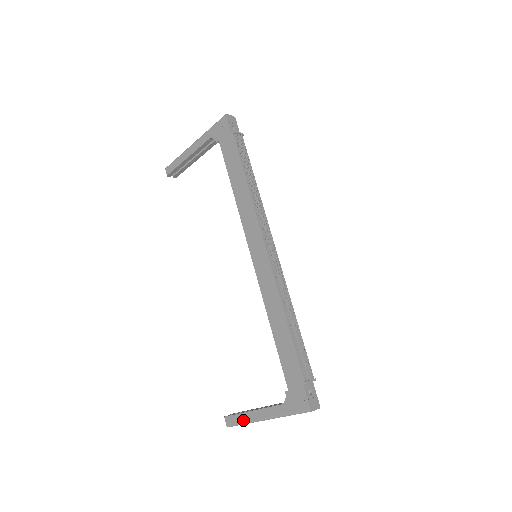
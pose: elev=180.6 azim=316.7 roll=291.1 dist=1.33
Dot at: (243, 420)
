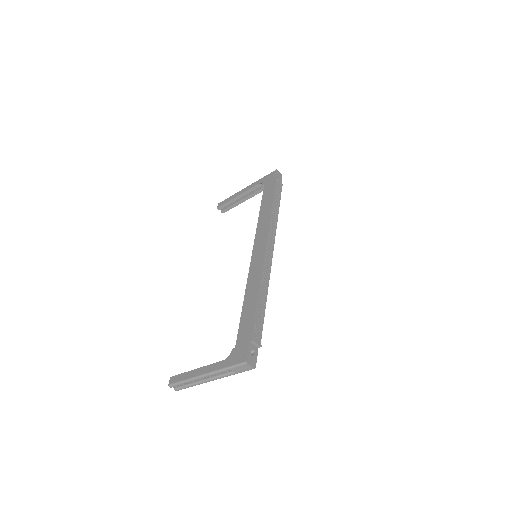
Dot at: (185, 377)
